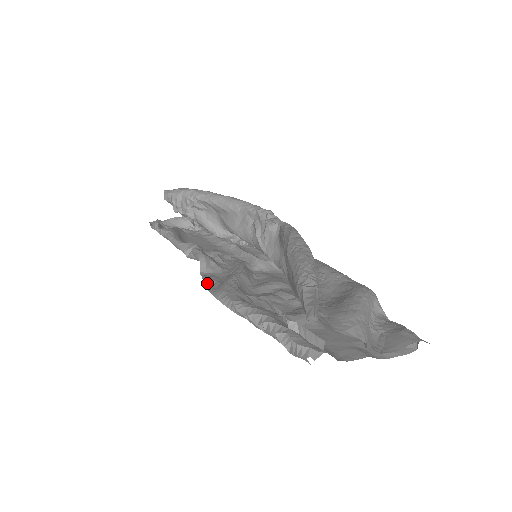
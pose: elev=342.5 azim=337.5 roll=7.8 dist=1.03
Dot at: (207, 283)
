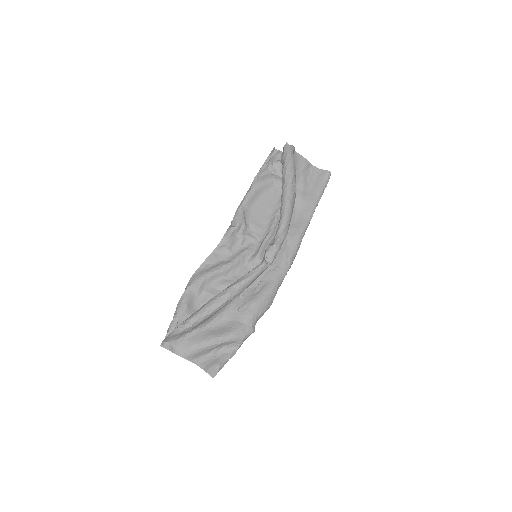
Dot at: (205, 262)
